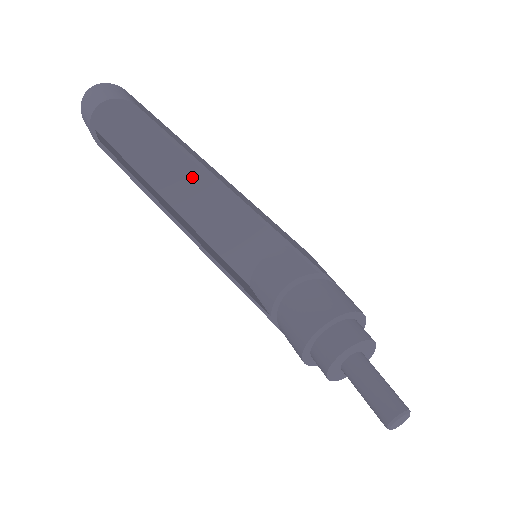
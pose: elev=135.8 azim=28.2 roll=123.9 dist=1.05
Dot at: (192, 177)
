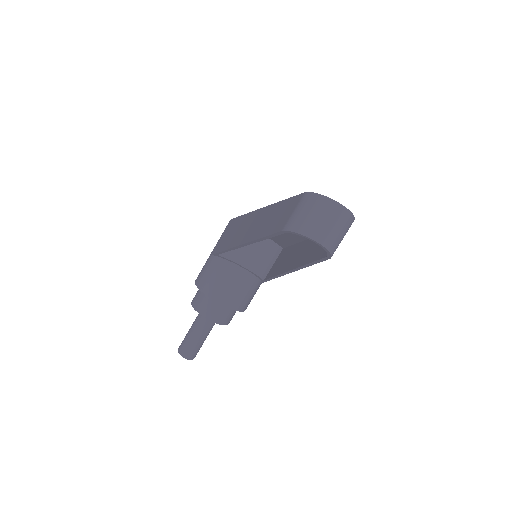
Dot at: occluded
